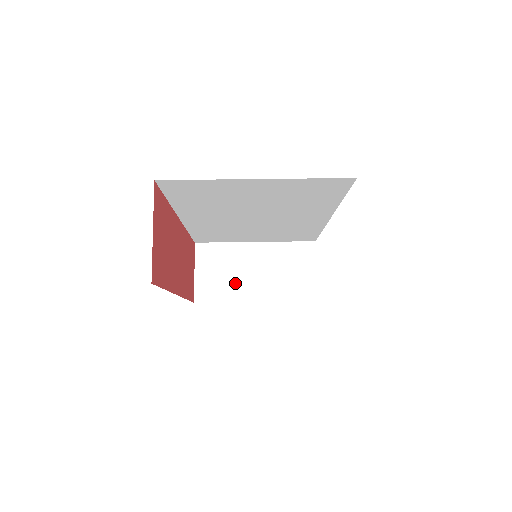
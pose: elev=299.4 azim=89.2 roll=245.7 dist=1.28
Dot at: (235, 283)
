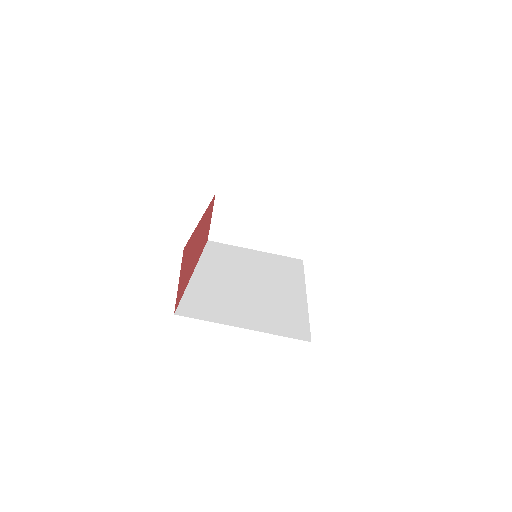
Dot at: (242, 233)
